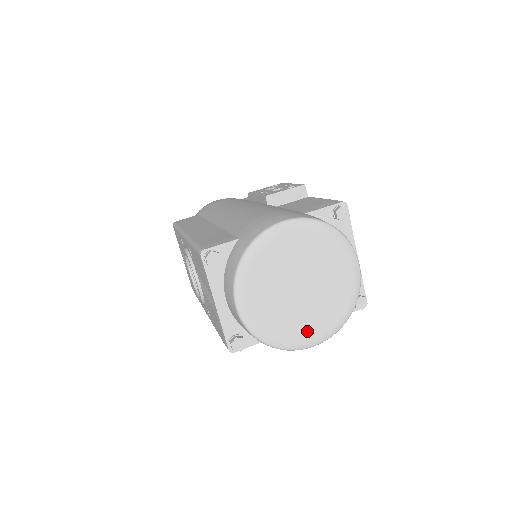
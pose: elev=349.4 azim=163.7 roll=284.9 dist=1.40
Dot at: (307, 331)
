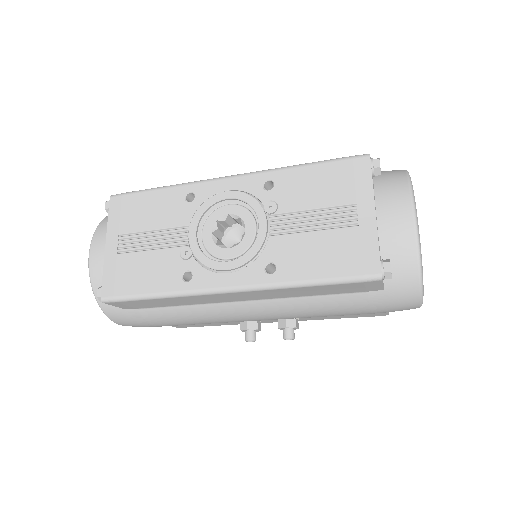
Dot at: occluded
